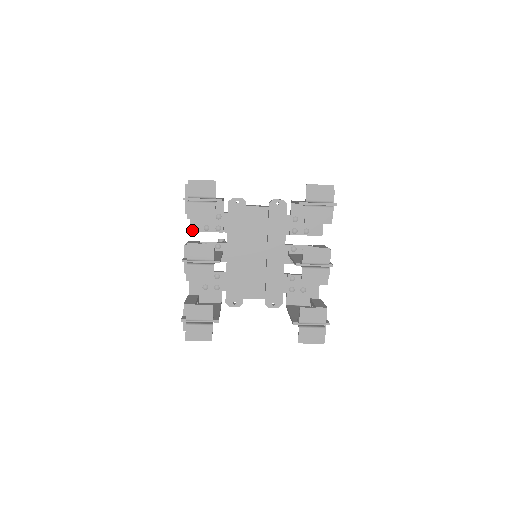
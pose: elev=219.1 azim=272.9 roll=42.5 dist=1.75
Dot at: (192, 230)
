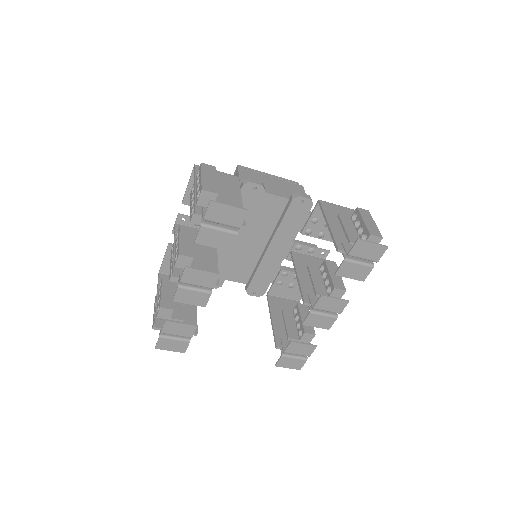
Dot at: (185, 203)
